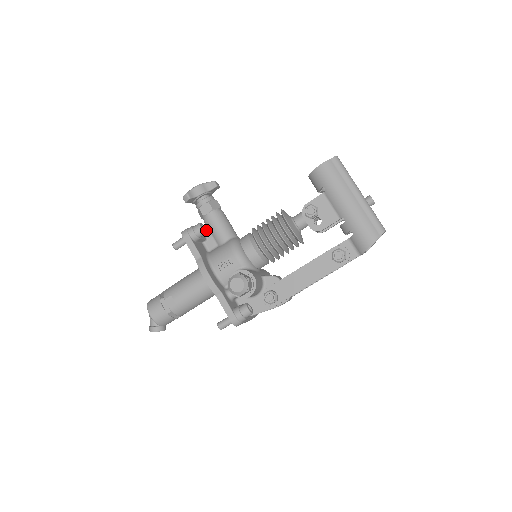
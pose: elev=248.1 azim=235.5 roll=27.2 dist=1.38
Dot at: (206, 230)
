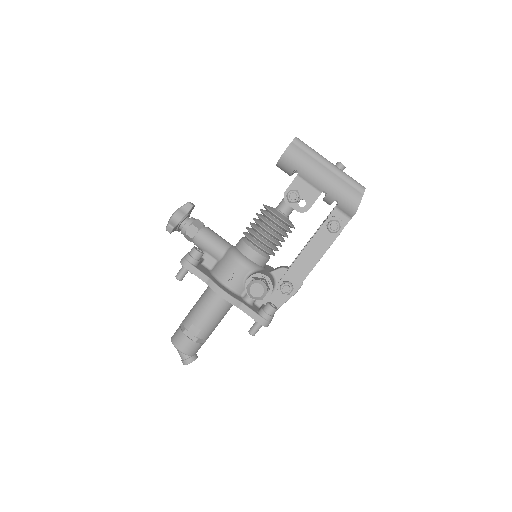
Dot at: (202, 251)
